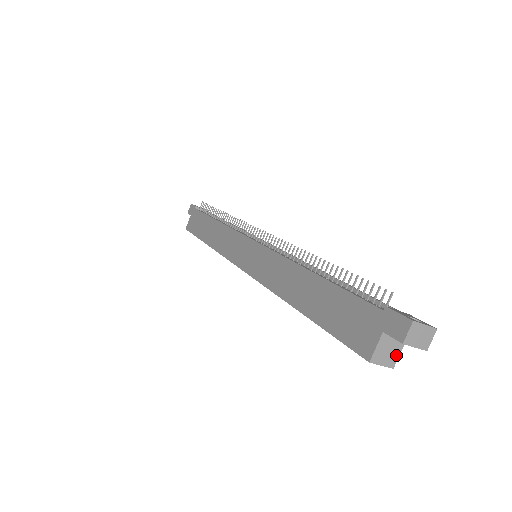
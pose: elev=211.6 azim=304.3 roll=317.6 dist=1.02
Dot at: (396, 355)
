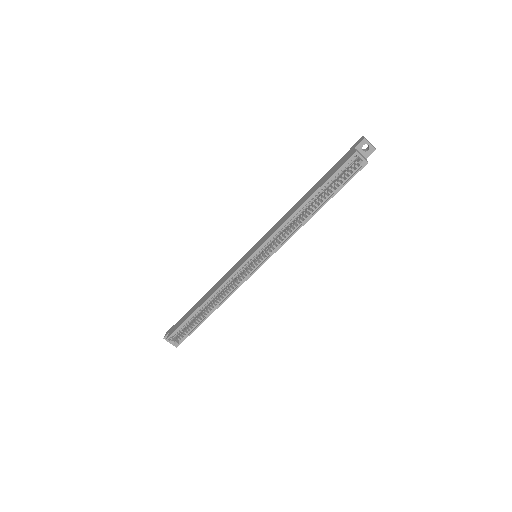
Dot at: (366, 160)
